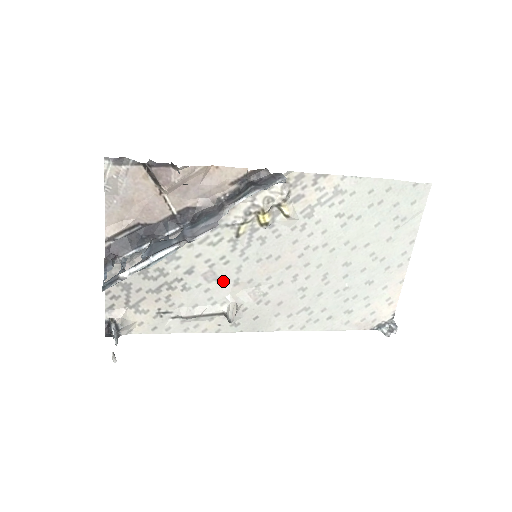
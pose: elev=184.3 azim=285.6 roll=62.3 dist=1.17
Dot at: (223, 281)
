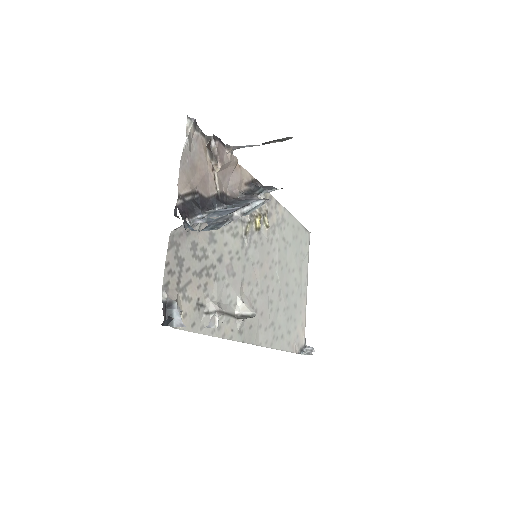
Dot at: (236, 278)
